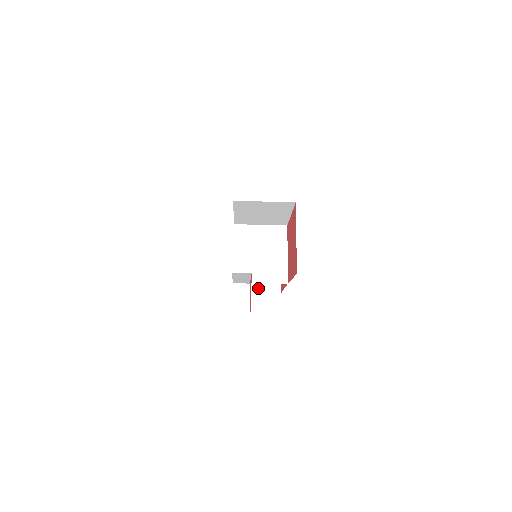
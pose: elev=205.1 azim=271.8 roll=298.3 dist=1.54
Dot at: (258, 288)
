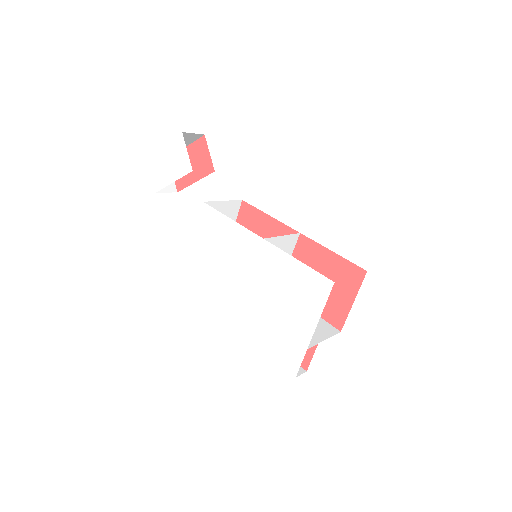
Dot at: occluded
